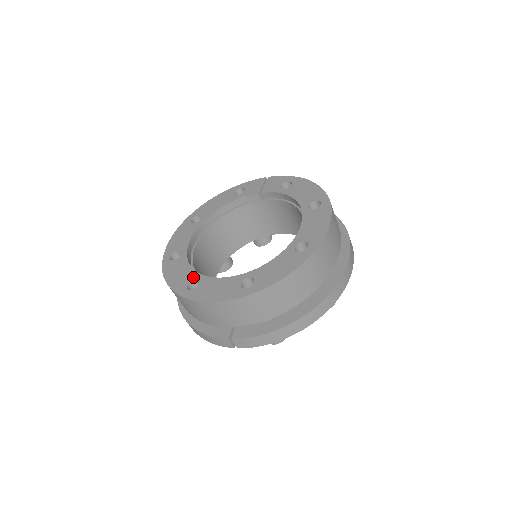
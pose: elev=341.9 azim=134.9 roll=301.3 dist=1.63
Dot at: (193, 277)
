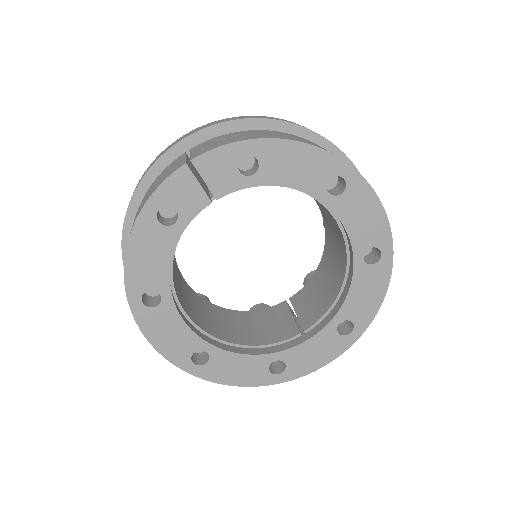
Dot at: (267, 362)
